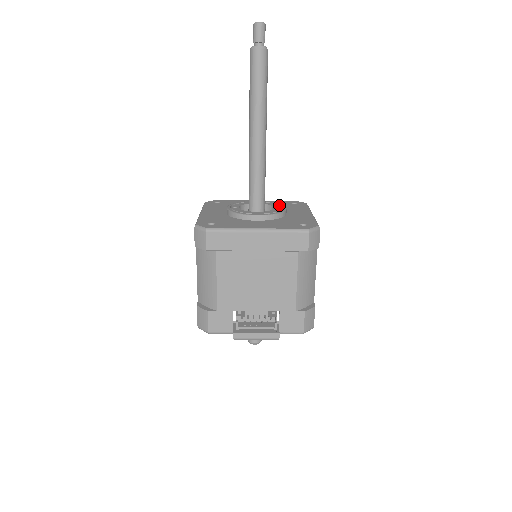
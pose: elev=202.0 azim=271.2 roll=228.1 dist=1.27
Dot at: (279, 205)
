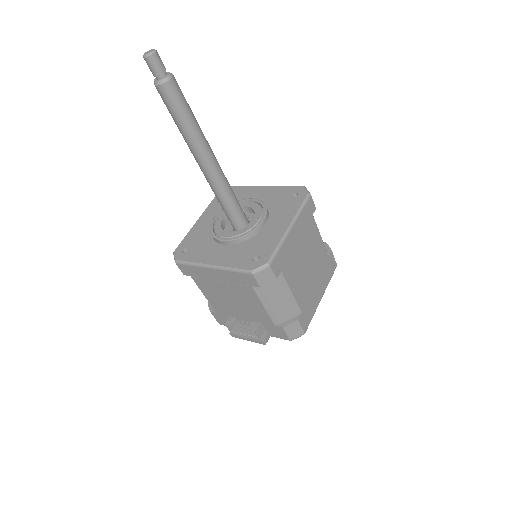
Dot at: (263, 211)
